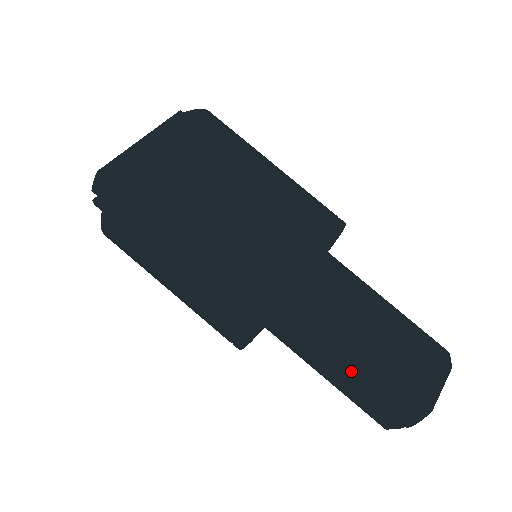
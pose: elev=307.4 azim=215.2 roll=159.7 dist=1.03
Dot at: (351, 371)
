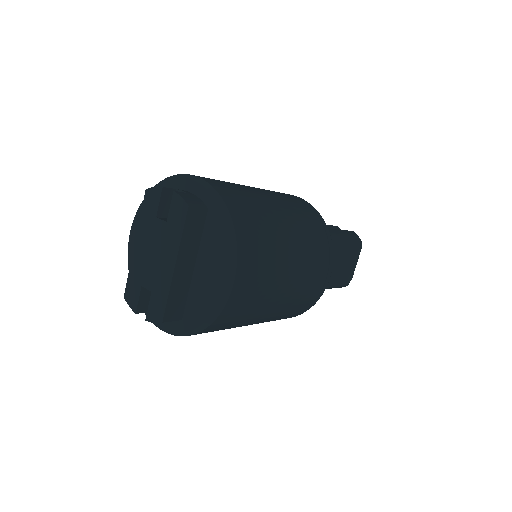
Dot at: occluded
